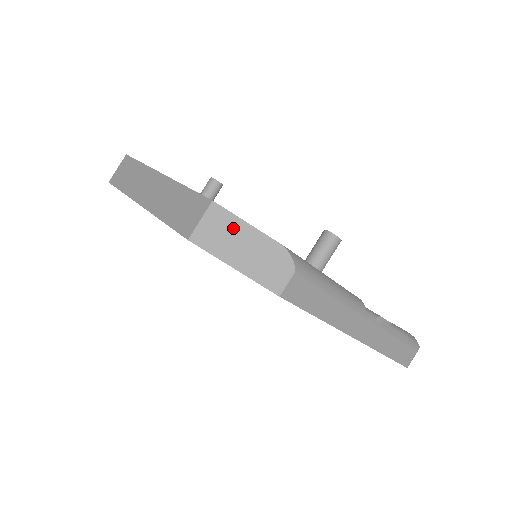
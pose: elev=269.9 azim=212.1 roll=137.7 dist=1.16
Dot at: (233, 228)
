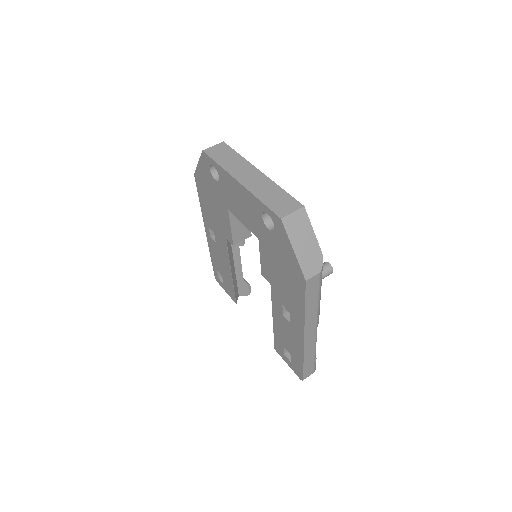
Dot at: (305, 228)
